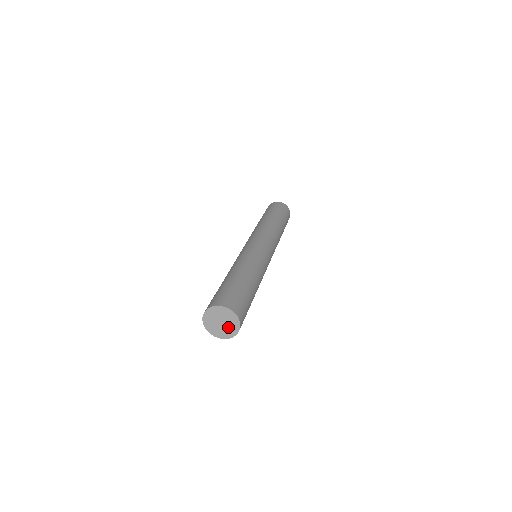
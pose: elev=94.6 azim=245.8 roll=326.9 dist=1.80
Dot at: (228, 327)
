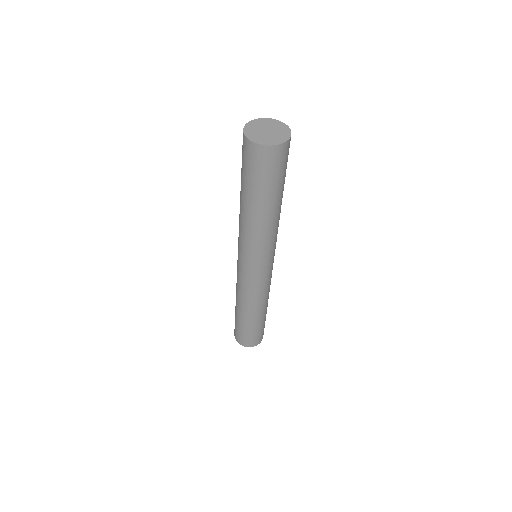
Dot at: (273, 136)
